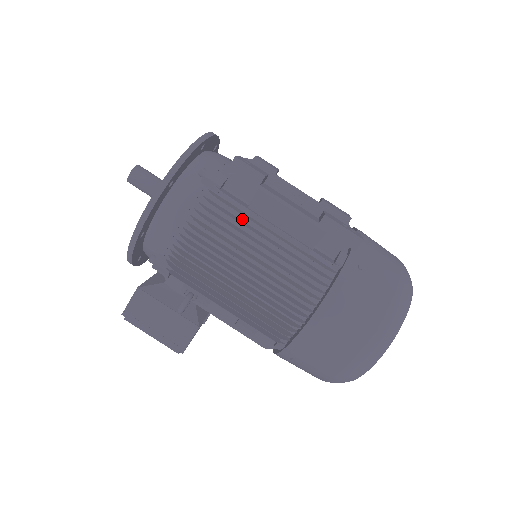
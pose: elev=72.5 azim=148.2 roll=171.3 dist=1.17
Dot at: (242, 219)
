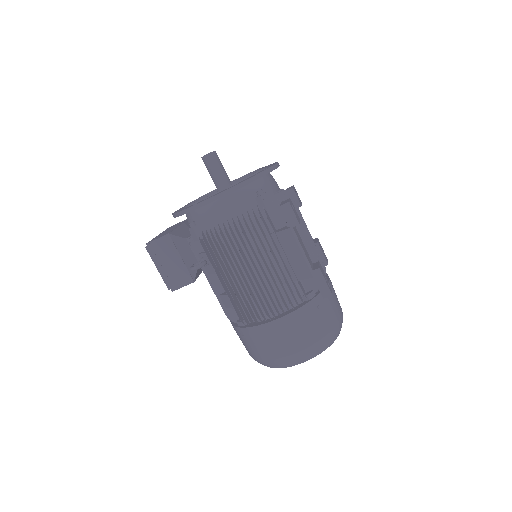
Dot at: (267, 237)
